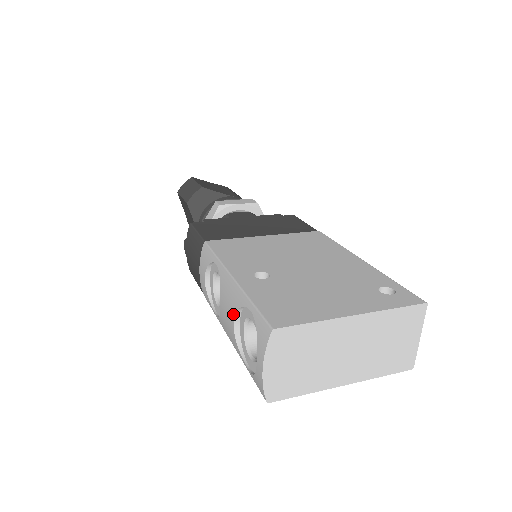
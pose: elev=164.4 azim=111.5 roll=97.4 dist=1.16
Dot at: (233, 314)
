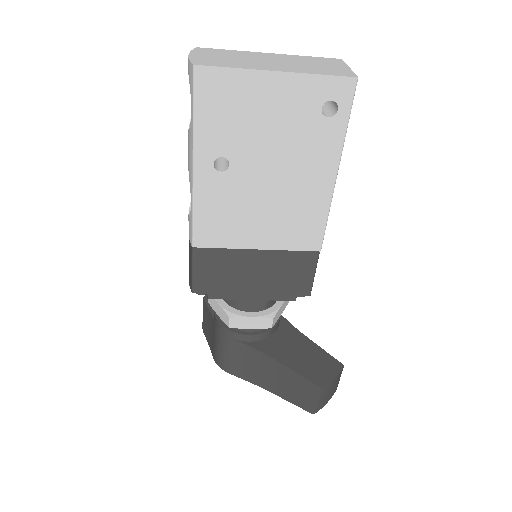
Dot at: occluded
